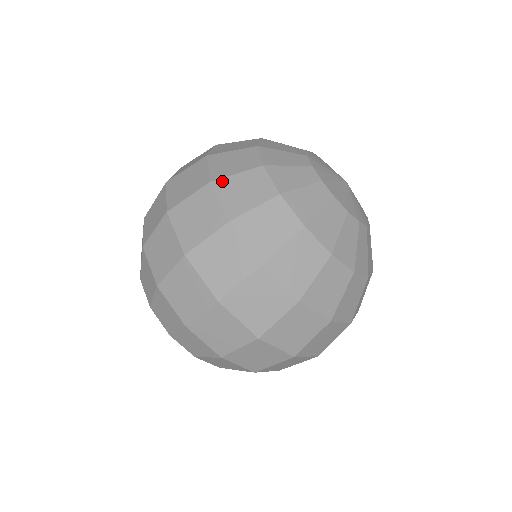
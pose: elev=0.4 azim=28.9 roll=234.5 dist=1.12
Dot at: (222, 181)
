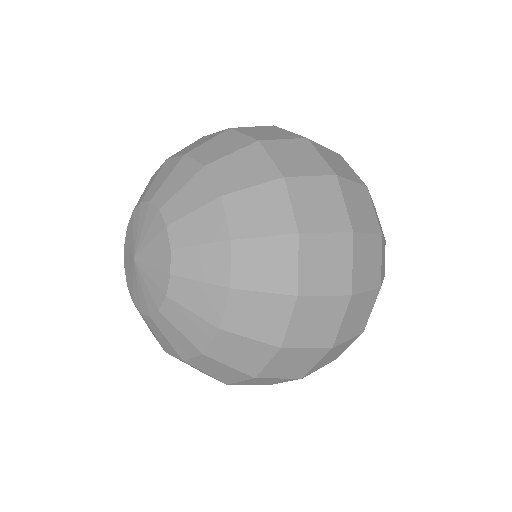
Dot at: occluded
